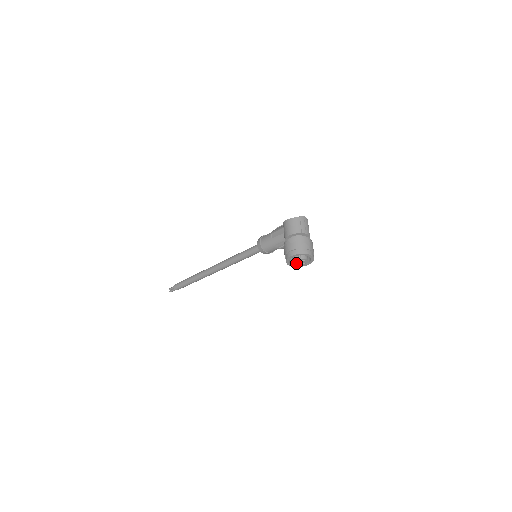
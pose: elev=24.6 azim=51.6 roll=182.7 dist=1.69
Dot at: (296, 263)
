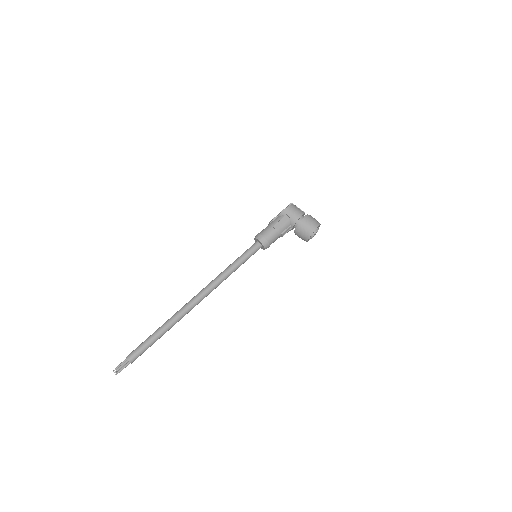
Dot at: (313, 236)
